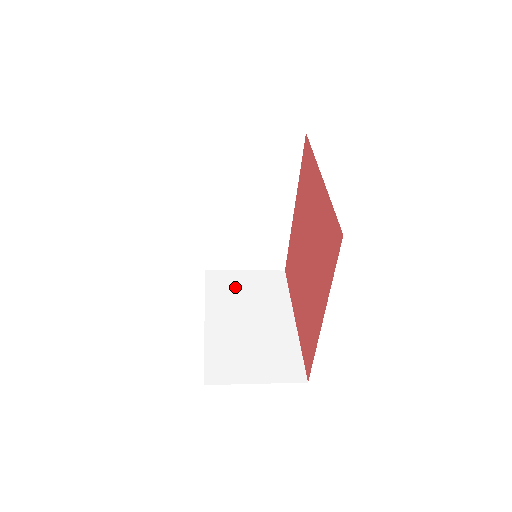
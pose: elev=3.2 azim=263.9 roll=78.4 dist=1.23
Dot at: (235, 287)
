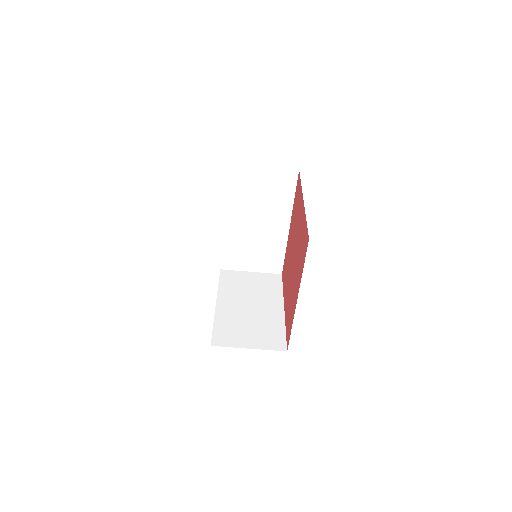
Dot at: (242, 283)
